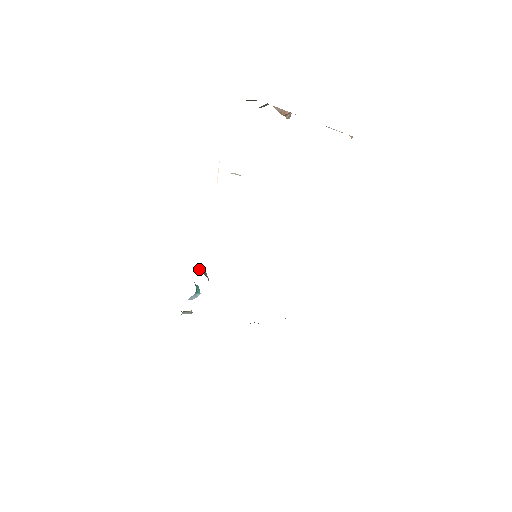
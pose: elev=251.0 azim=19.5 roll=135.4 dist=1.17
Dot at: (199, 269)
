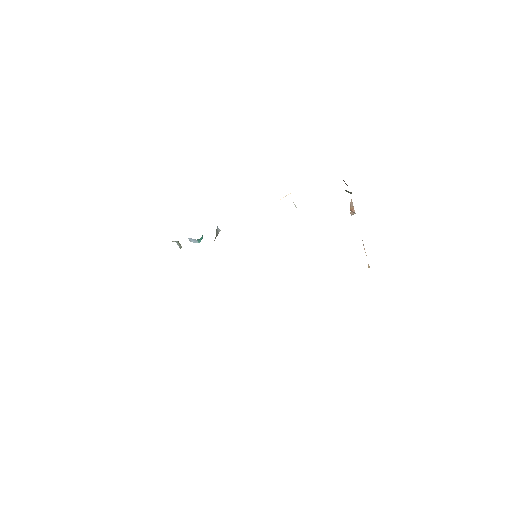
Dot at: (216, 229)
